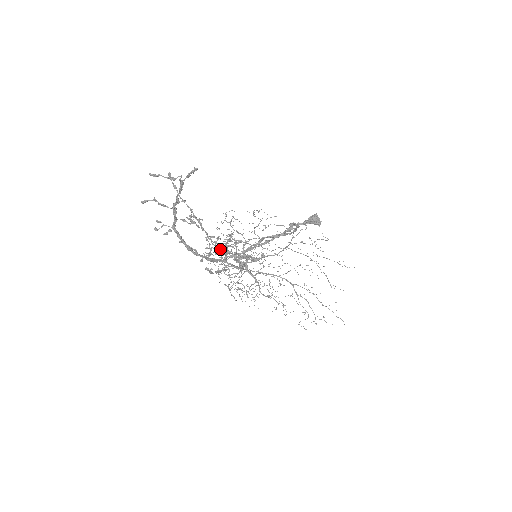
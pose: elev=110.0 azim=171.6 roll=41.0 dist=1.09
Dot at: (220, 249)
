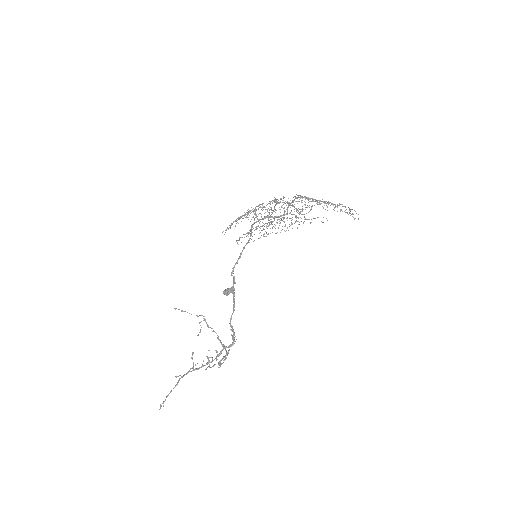
Dot at: (219, 340)
